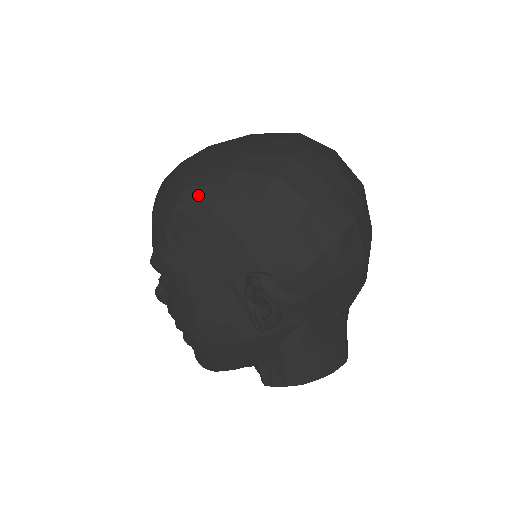
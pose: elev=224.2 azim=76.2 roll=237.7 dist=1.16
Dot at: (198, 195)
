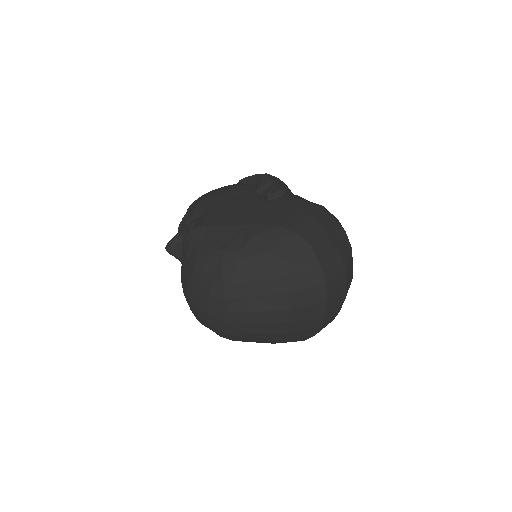
Dot at: occluded
